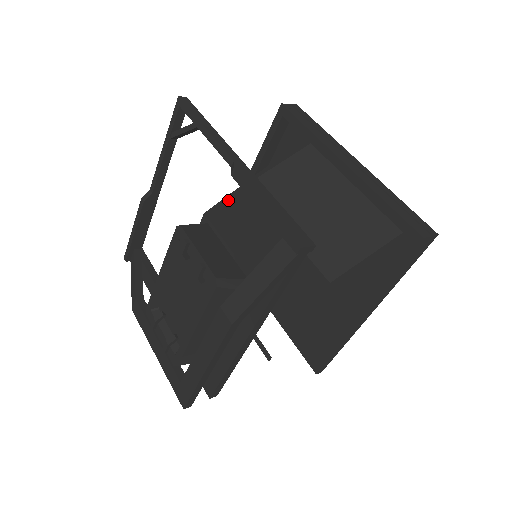
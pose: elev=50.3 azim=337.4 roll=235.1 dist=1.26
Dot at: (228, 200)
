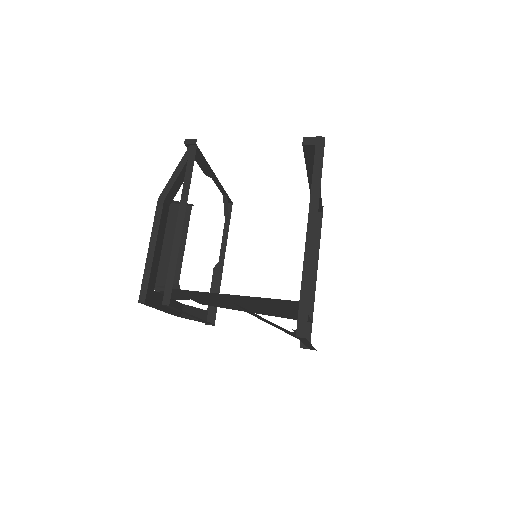
Dot at: occluded
